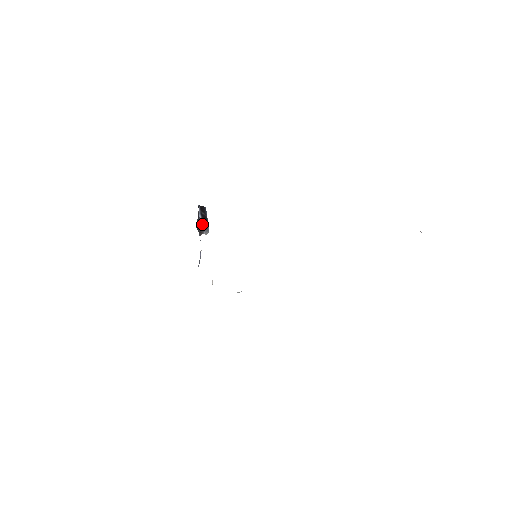
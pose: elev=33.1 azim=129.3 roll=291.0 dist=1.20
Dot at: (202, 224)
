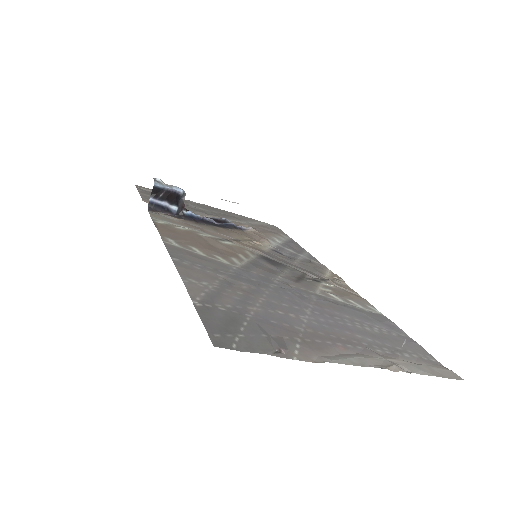
Dot at: (174, 203)
